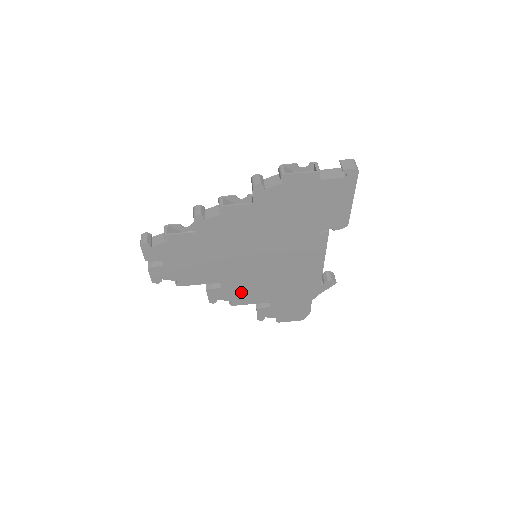
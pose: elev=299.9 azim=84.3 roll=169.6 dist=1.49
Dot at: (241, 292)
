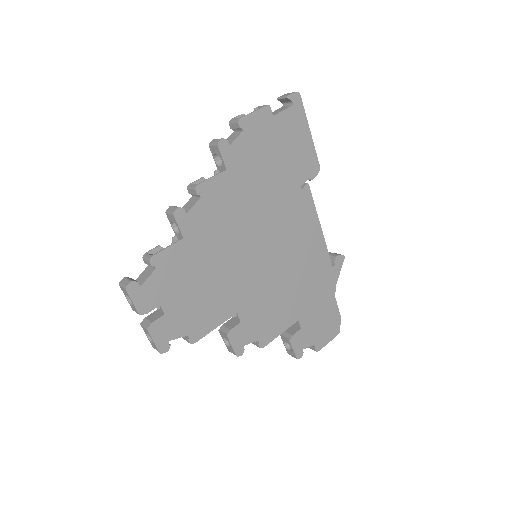
Dot at: (263, 319)
